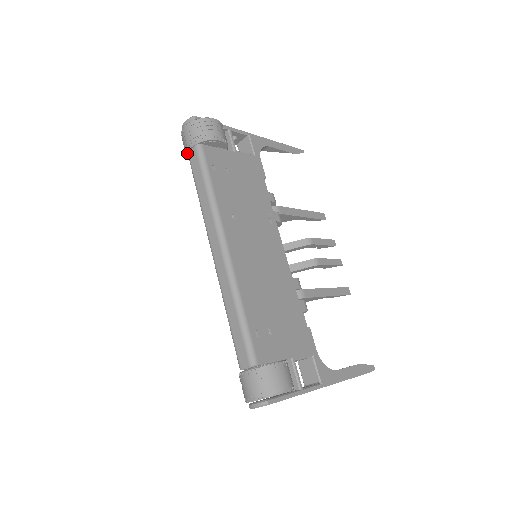
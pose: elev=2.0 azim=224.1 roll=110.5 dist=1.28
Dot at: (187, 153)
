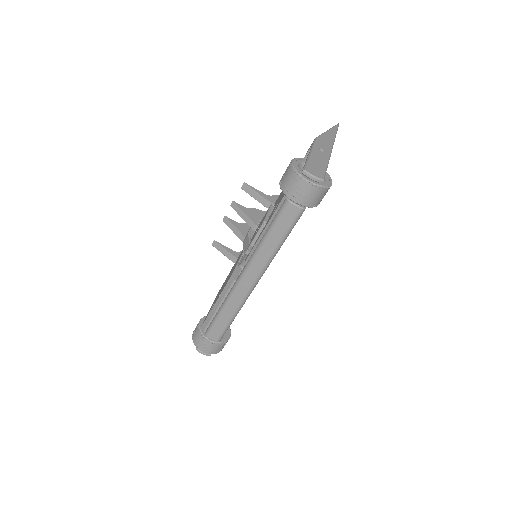
Dot at: (287, 196)
